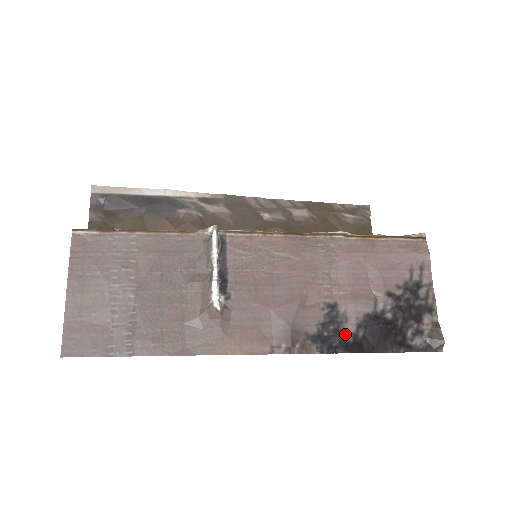
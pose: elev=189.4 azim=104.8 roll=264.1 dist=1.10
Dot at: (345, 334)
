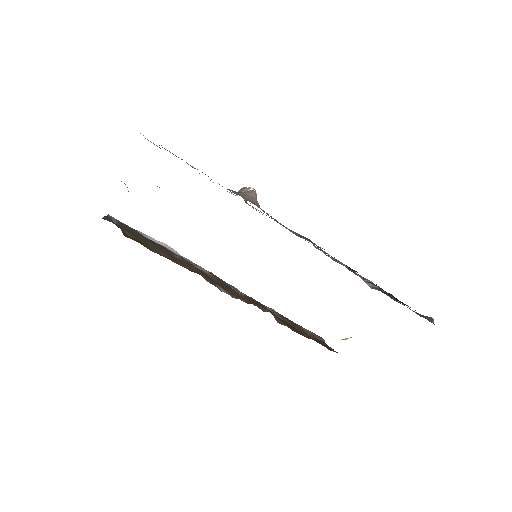
Dot at: (351, 271)
